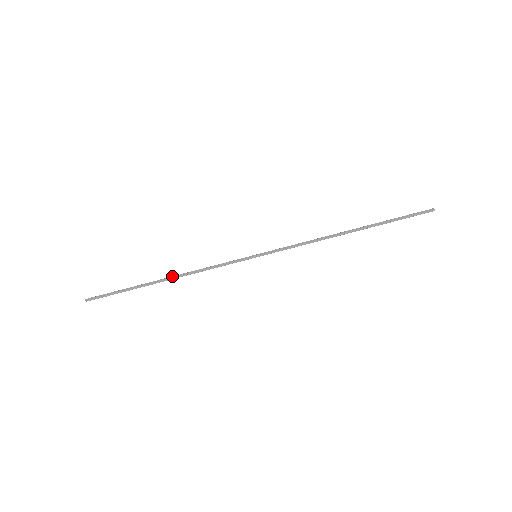
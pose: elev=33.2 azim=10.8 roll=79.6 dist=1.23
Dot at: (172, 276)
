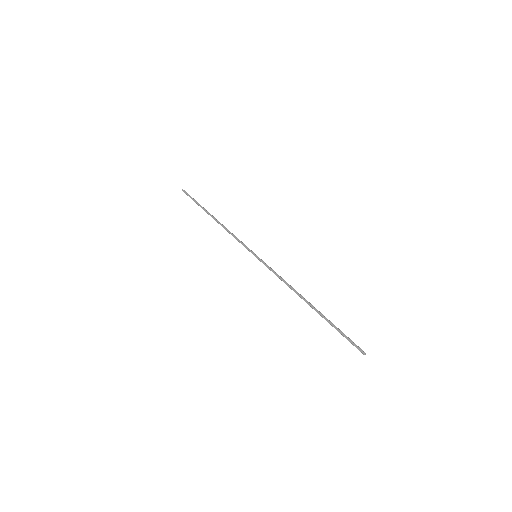
Dot at: (217, 220)
